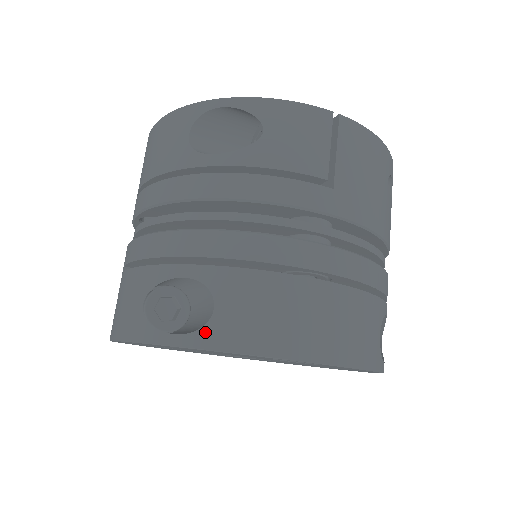
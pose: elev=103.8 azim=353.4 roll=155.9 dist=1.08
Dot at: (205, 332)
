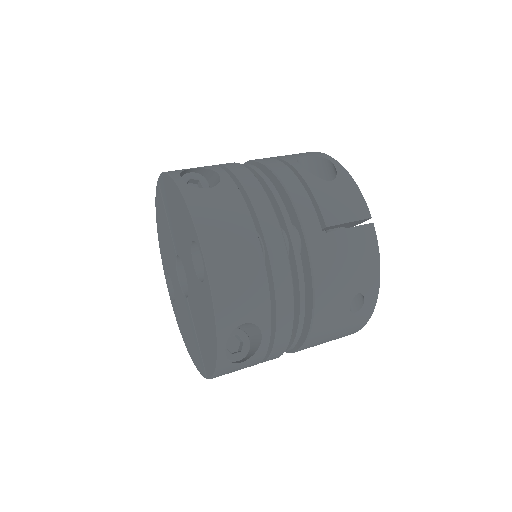
Dot at: (192, 188)
